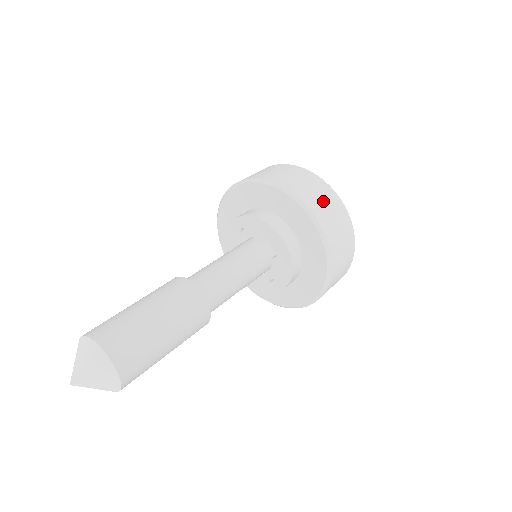
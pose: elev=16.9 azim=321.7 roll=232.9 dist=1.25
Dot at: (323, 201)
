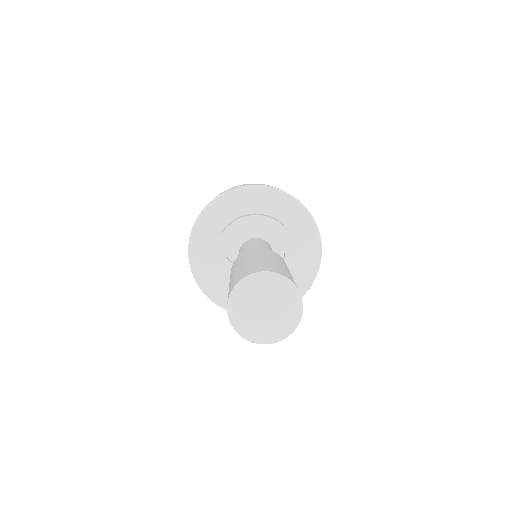
Dot at: occluded
